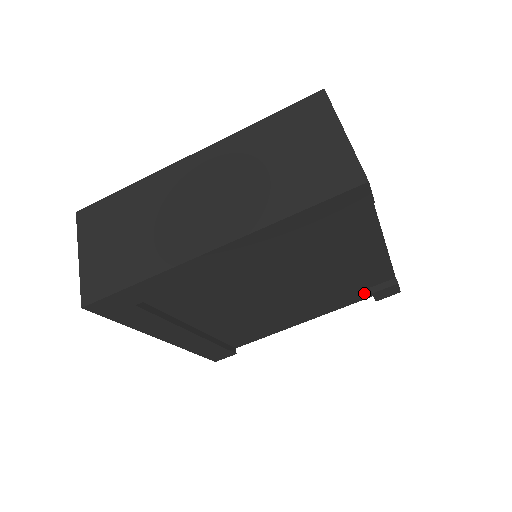
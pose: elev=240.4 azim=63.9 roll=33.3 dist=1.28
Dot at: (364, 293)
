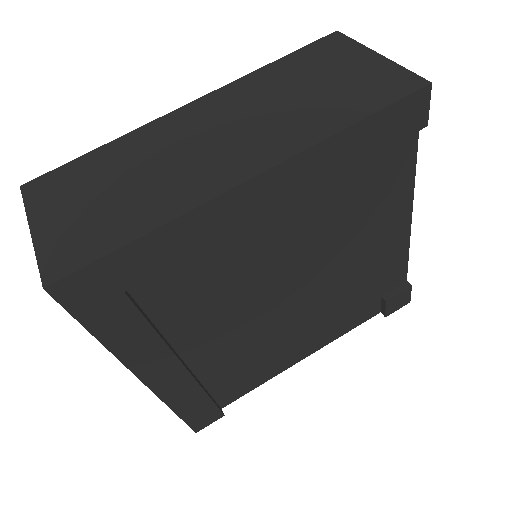
Dot at: (373, 306)
